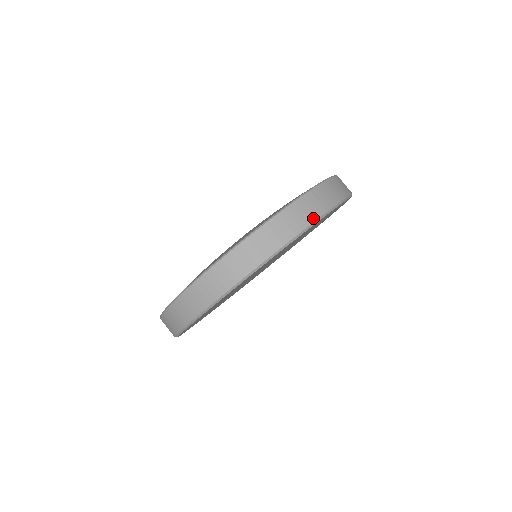
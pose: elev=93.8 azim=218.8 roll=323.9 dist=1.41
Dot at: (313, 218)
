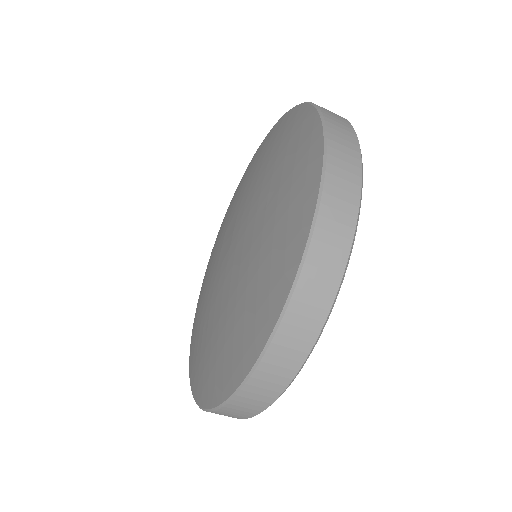
Dot at: (340, 269)
